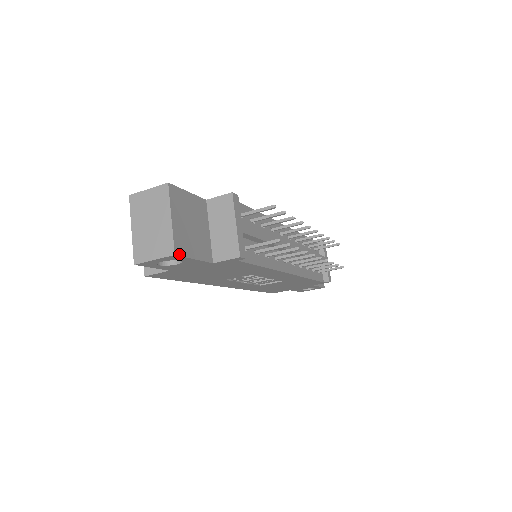
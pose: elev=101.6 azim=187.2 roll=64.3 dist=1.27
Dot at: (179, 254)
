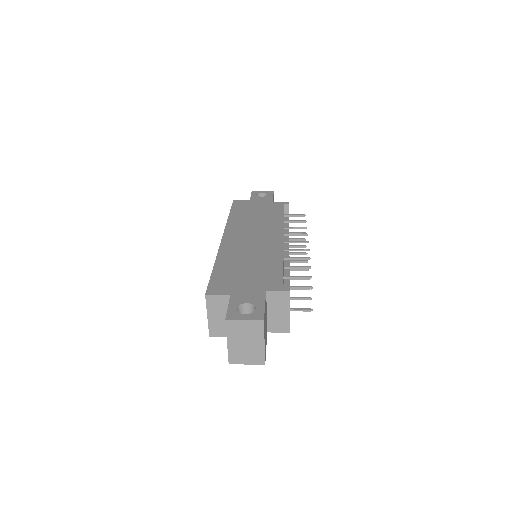
Dot at: (265, 360)
